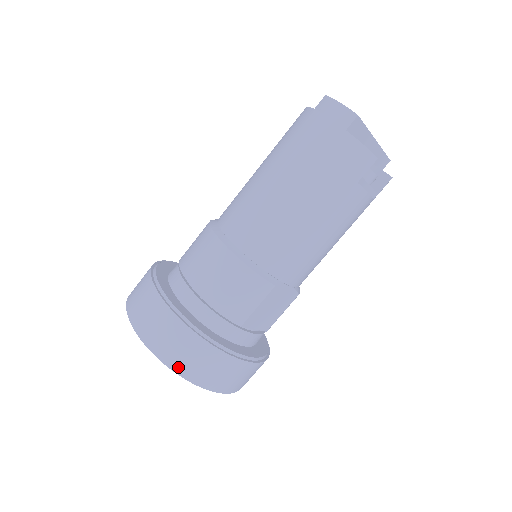
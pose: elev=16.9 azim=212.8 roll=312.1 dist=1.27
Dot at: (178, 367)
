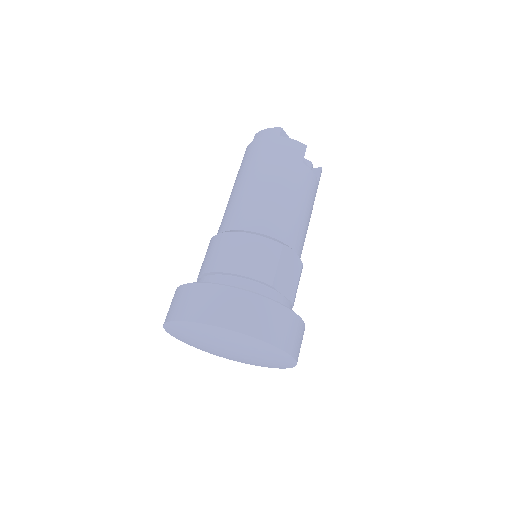
Dot at: (237, 325)
